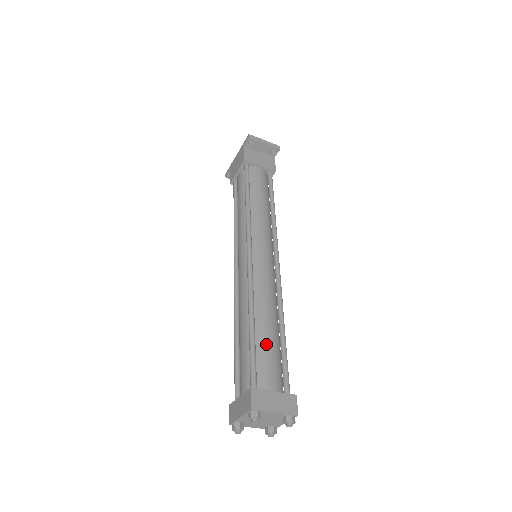
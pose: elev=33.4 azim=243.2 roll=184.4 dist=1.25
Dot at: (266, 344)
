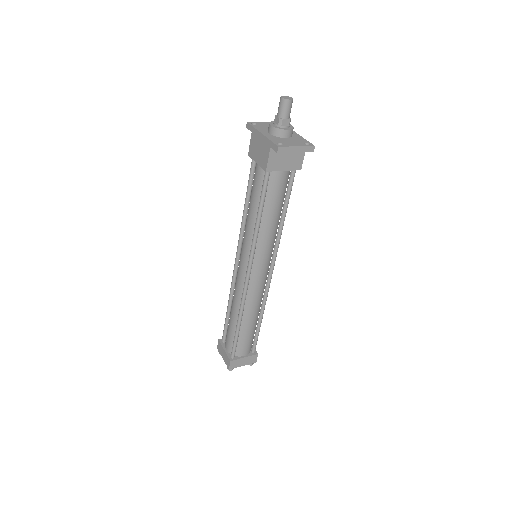
Dot at: (246, 334)
